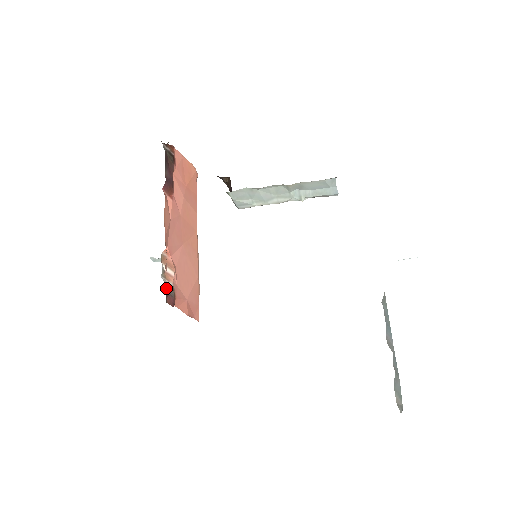
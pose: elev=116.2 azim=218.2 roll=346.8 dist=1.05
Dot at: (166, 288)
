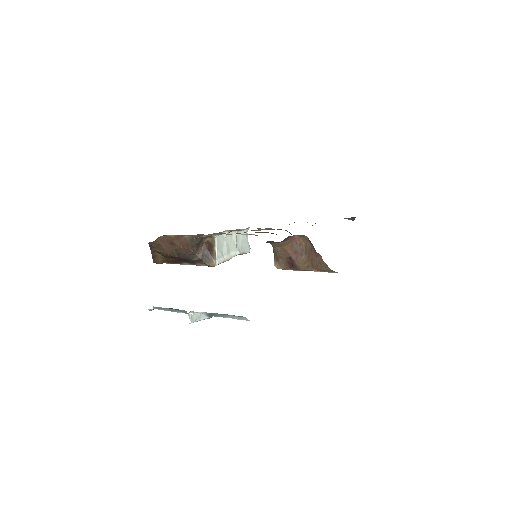
Dot at: occluded
